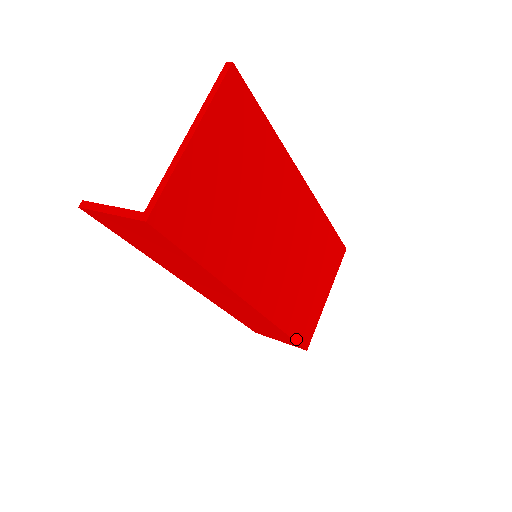
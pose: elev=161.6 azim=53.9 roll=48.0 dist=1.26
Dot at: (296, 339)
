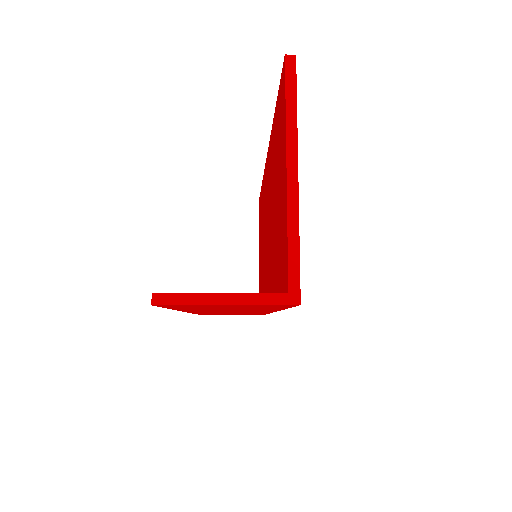
Dot at: occluded
